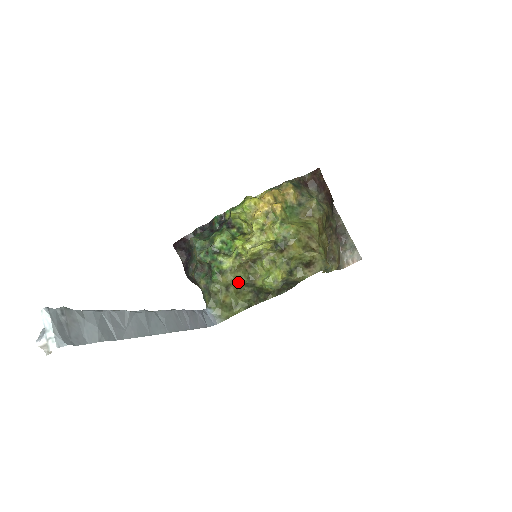
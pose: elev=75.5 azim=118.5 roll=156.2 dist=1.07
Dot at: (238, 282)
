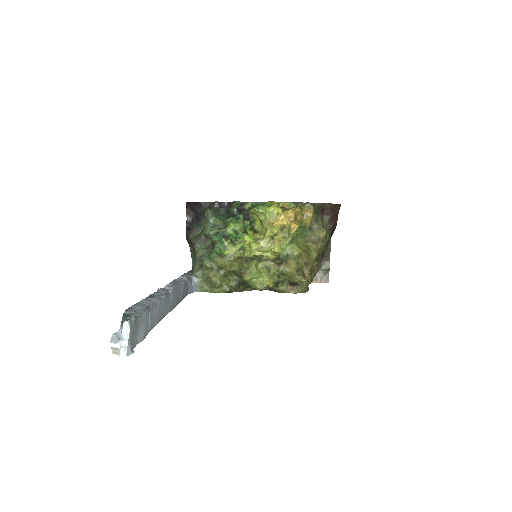
Dot at: (230, 269)
